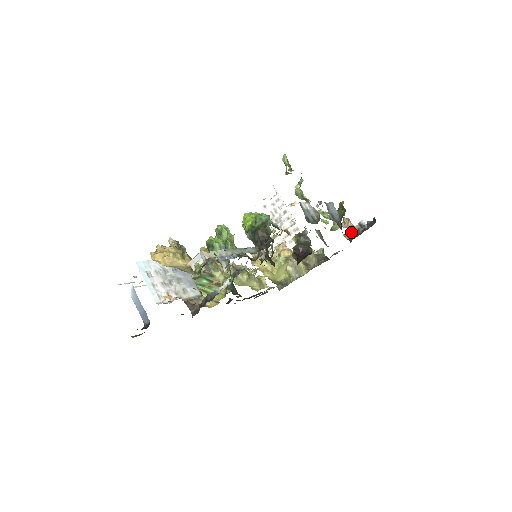
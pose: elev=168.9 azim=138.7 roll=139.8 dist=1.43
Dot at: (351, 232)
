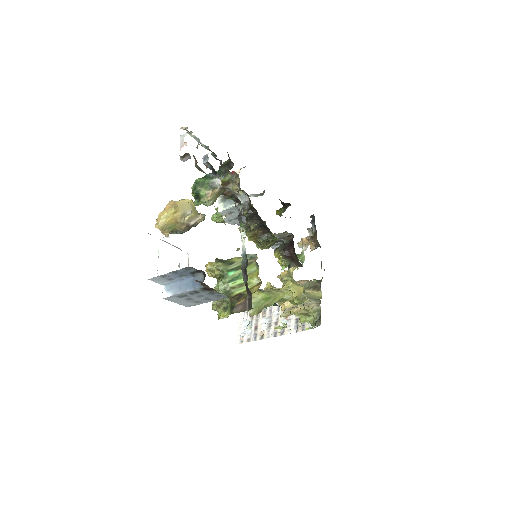
Dot at: (310, 238)
